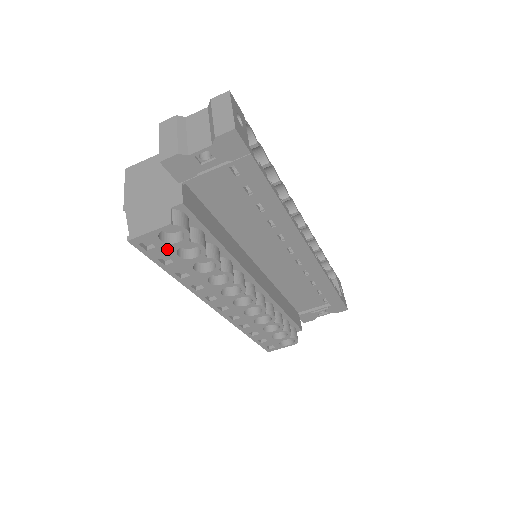
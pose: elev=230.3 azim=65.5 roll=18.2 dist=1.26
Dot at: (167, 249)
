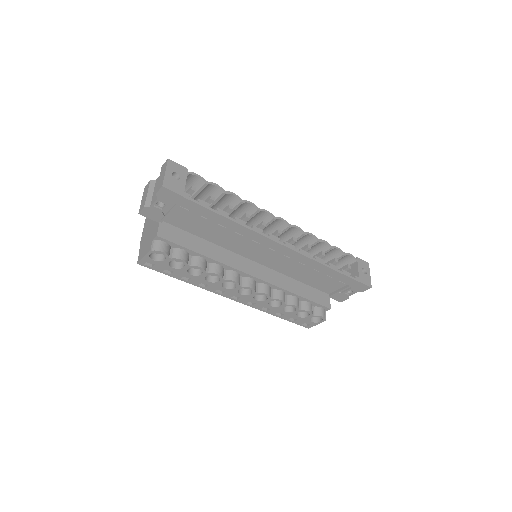
Dot at: (162, 265)
